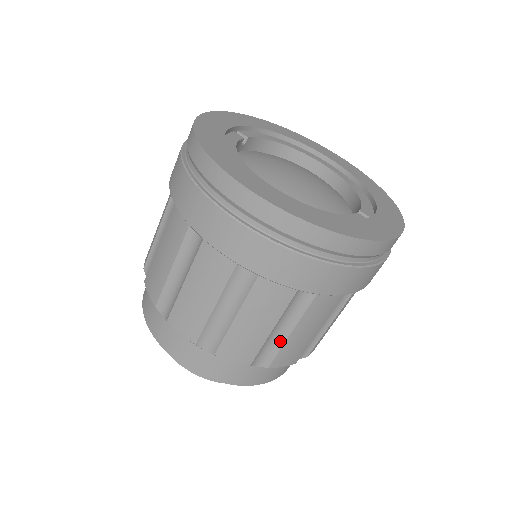
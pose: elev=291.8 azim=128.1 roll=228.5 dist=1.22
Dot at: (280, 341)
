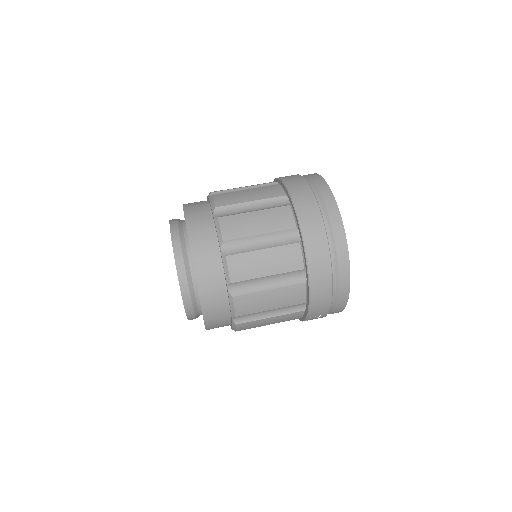
Dot at: (258, 288)
